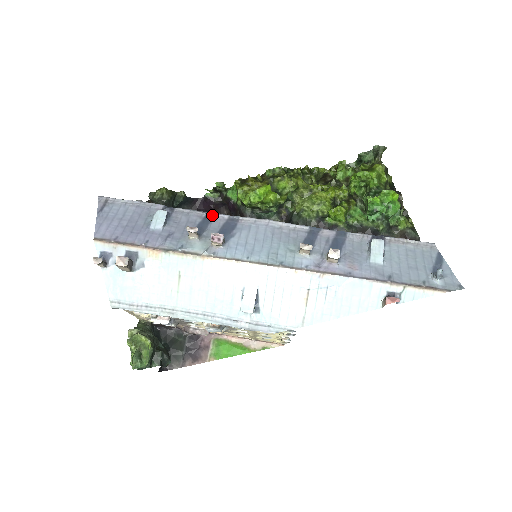
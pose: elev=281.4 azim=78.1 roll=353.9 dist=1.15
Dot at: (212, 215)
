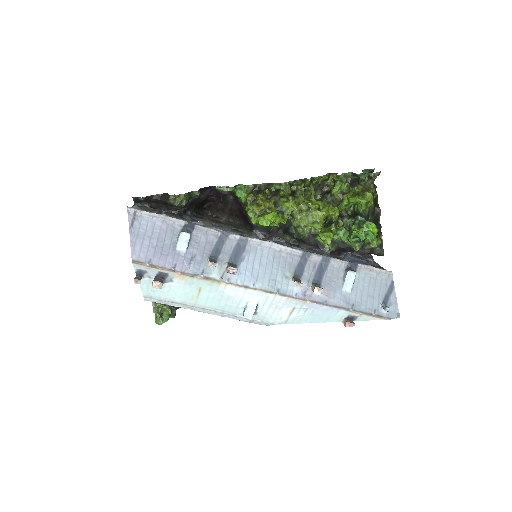
Dot at: (226, 234)
